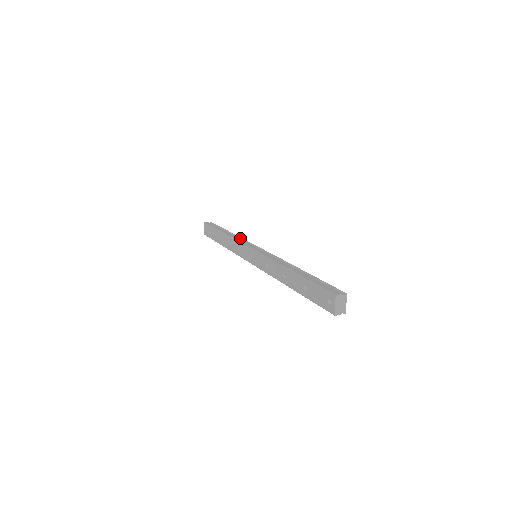
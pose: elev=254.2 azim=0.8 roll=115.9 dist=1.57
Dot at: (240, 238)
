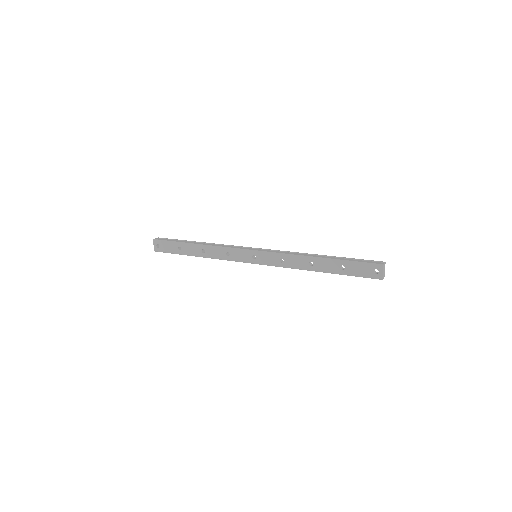
Dot at: (222, 245)
